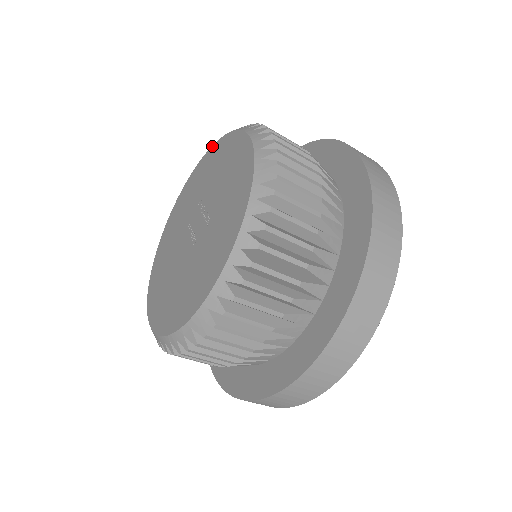
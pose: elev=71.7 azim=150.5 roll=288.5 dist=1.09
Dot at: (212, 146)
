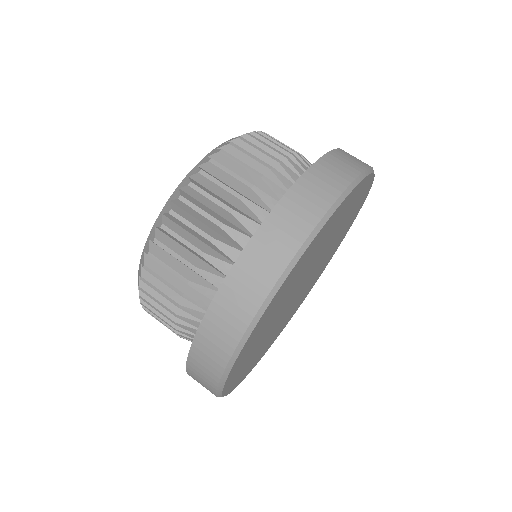
Dot at: occluded
